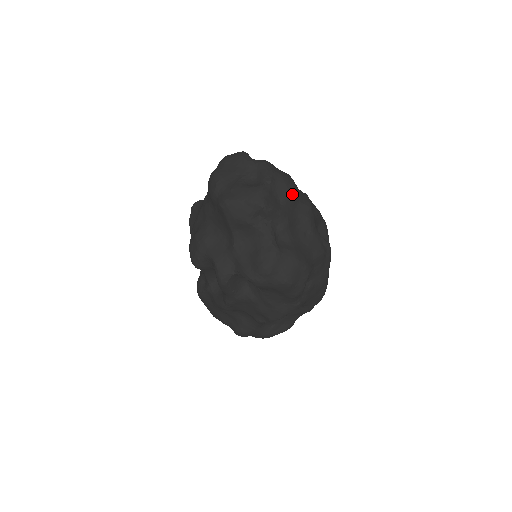
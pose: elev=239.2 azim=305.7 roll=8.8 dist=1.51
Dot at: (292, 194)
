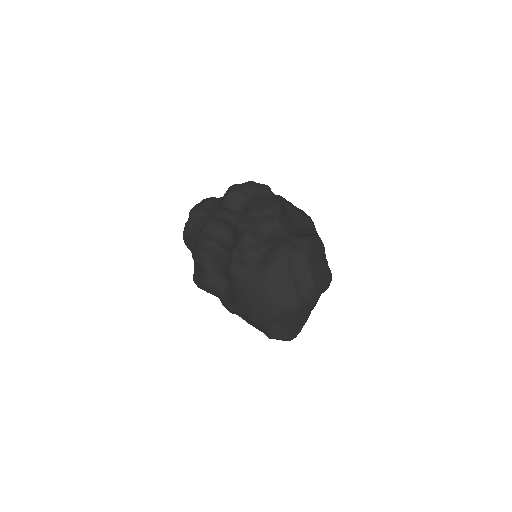
Dot at: occluded
